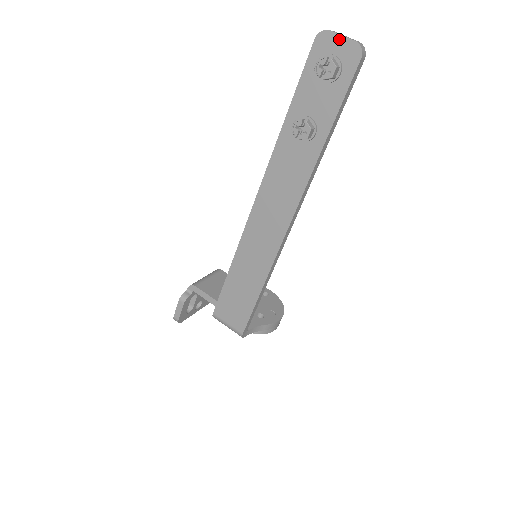
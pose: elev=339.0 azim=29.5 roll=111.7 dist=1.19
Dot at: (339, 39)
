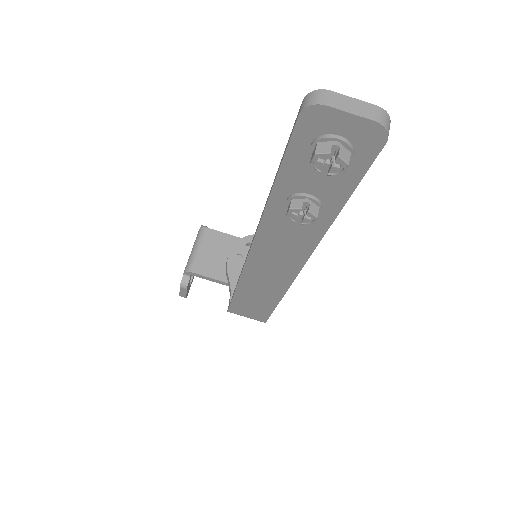
Dot at: (344, 117)
